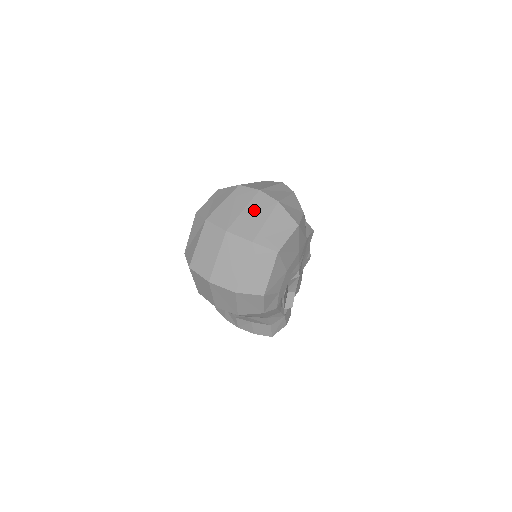
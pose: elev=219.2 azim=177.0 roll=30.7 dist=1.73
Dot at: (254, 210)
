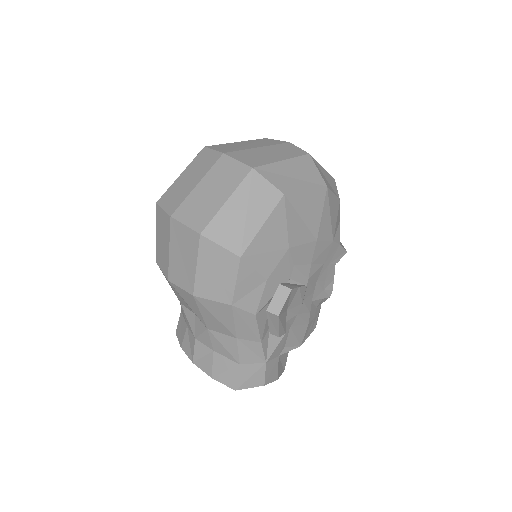
Dot at: (272, 150)
